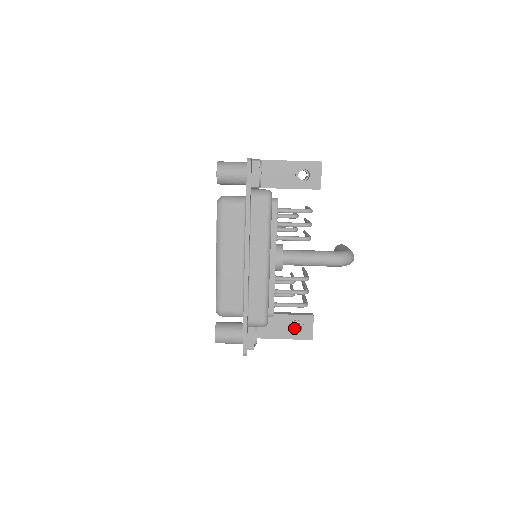
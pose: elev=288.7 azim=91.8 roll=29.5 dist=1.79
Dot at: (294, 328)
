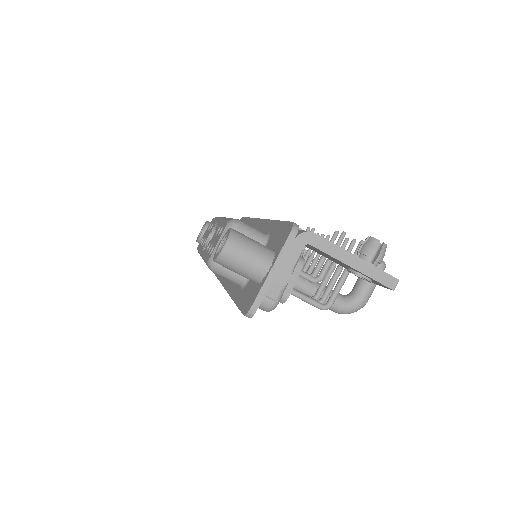
Dot at: occluded
